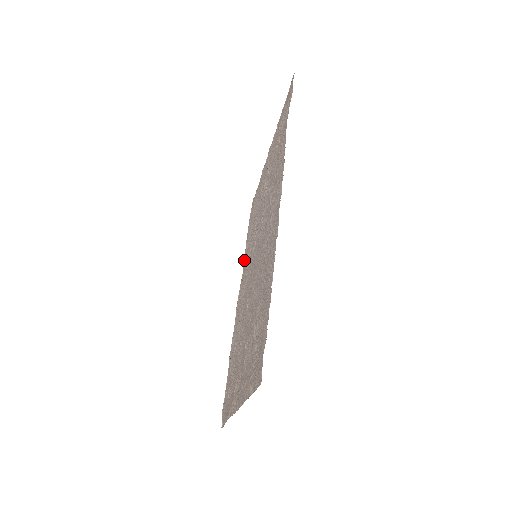
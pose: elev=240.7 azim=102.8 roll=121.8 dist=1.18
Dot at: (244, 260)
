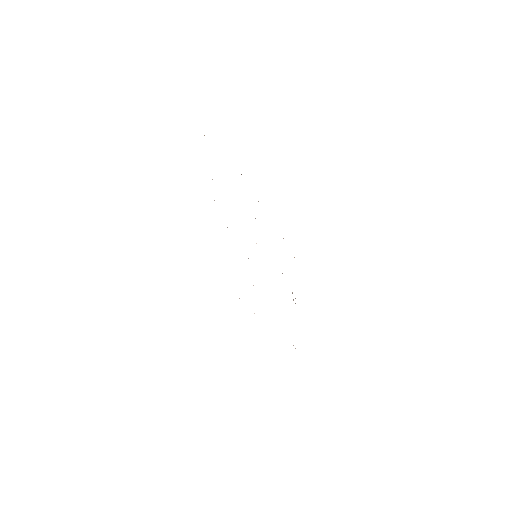
Dot at: occluded
